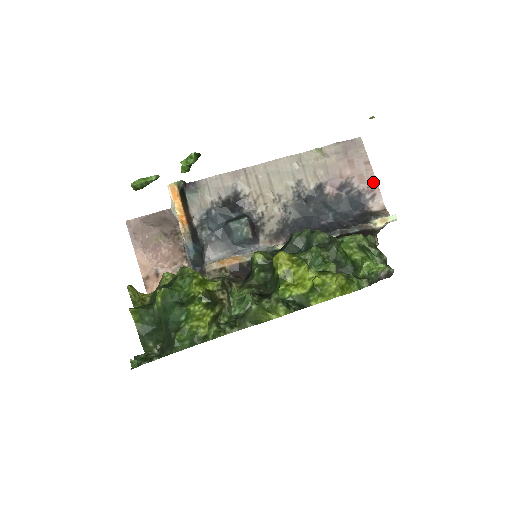
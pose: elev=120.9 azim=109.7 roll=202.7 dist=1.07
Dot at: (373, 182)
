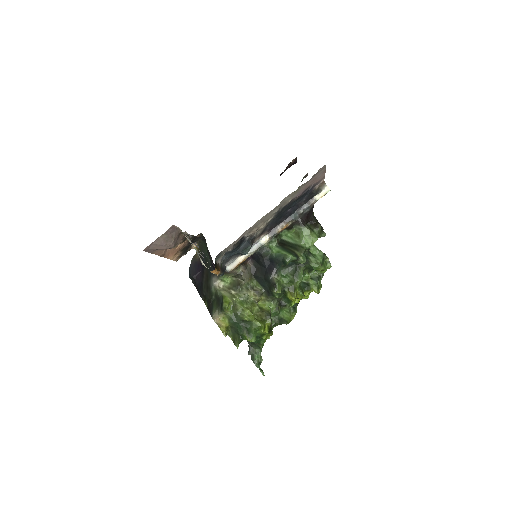
Dot at: (323, 177)
